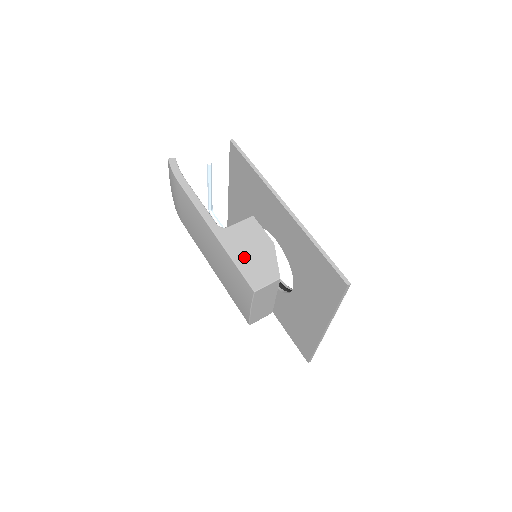
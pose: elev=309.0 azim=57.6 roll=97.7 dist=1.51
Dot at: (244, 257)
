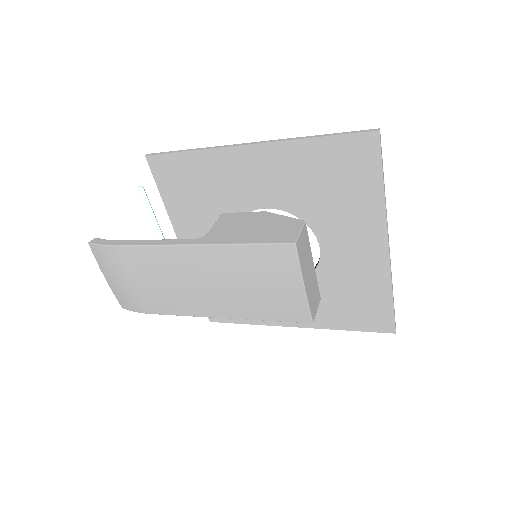
Dot at: (251, 235)
